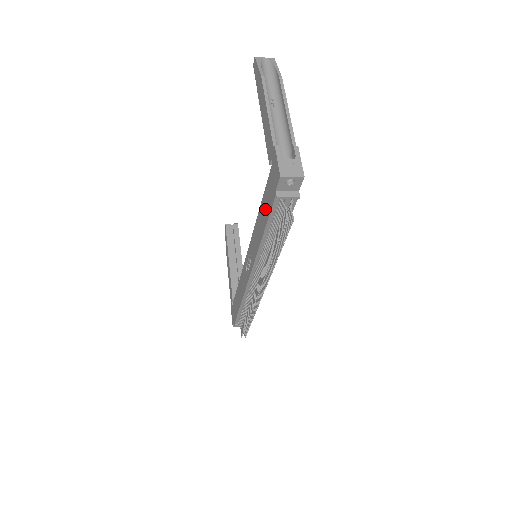
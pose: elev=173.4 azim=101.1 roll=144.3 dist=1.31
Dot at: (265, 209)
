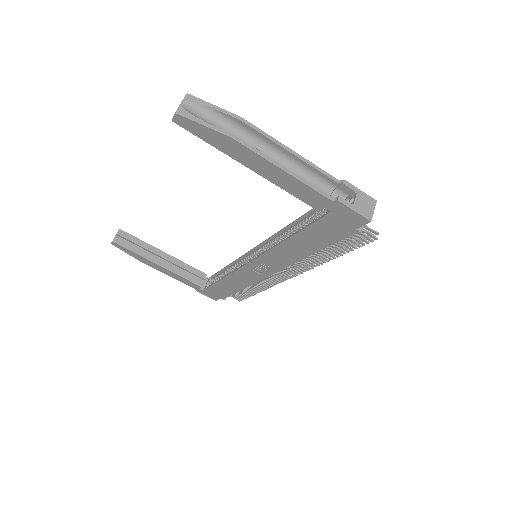
Dot at: (317, 239)
